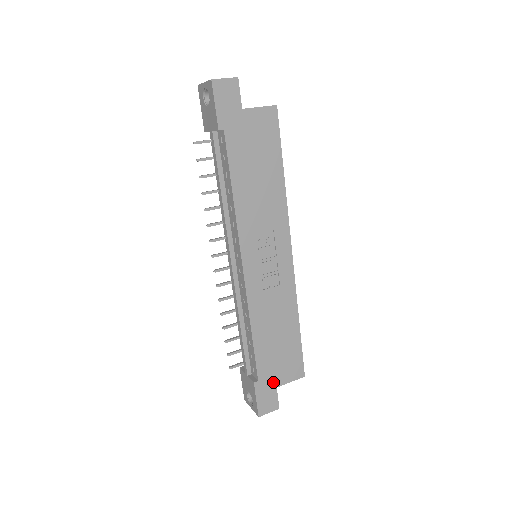
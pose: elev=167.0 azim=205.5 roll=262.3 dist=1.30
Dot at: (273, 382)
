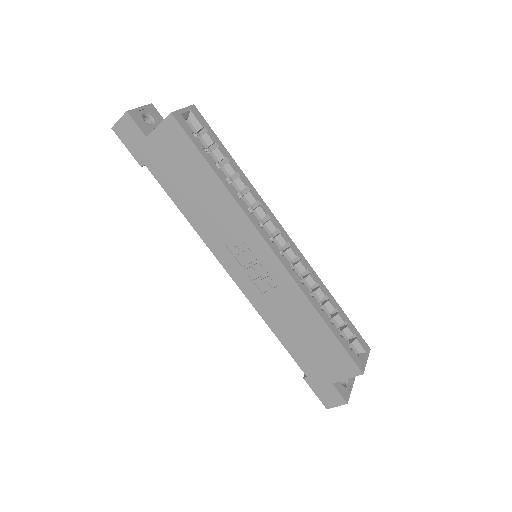
Dot at: (325, 378)
